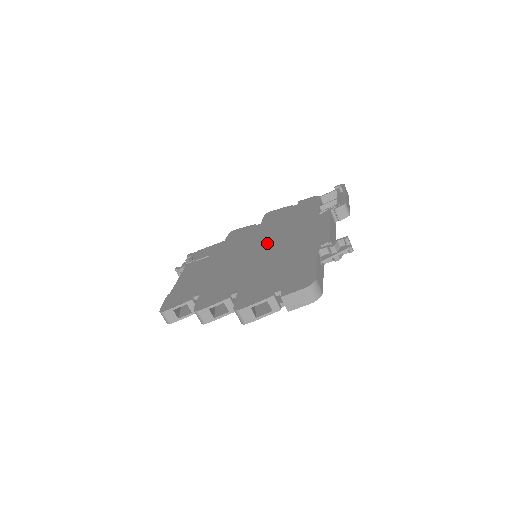
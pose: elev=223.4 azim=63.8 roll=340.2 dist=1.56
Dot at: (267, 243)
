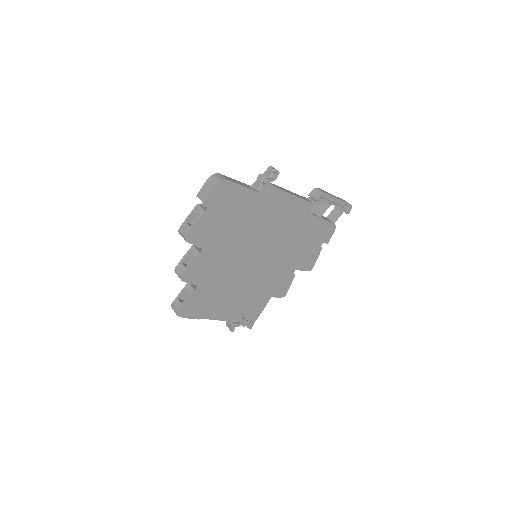
Dot at: occluded
